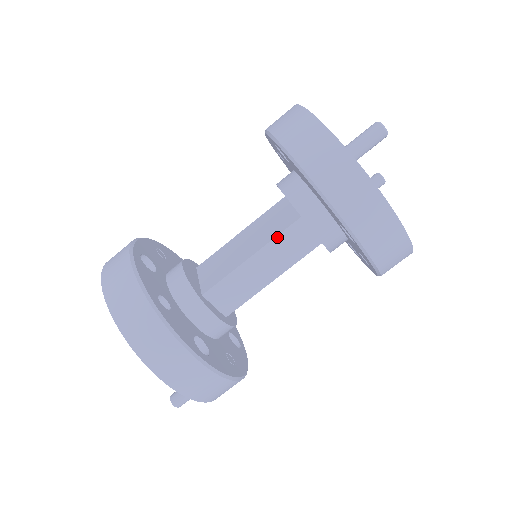
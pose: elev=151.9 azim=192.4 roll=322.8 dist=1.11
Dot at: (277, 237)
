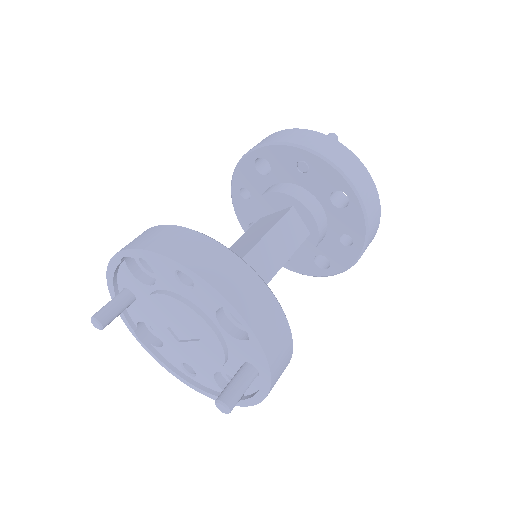
Dot at: (280, 221)
